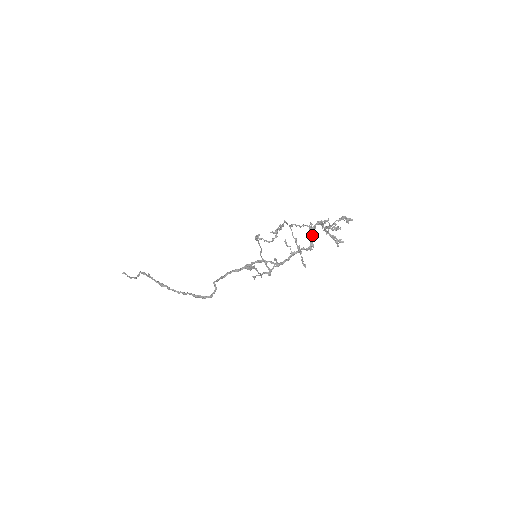
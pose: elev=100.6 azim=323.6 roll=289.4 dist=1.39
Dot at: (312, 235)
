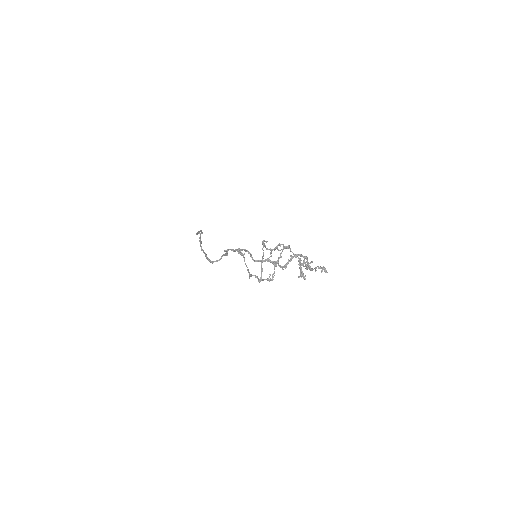
Dot at: (290, 259)
